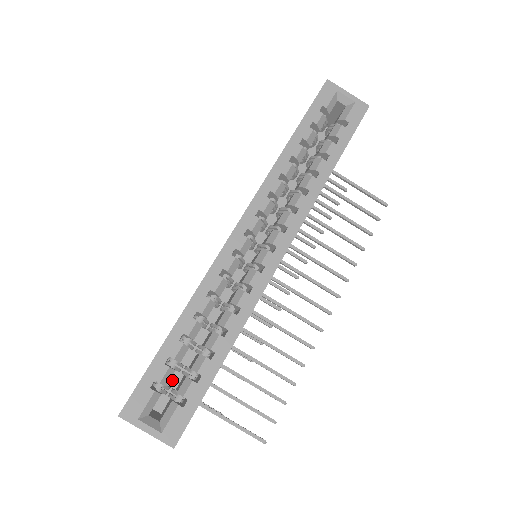
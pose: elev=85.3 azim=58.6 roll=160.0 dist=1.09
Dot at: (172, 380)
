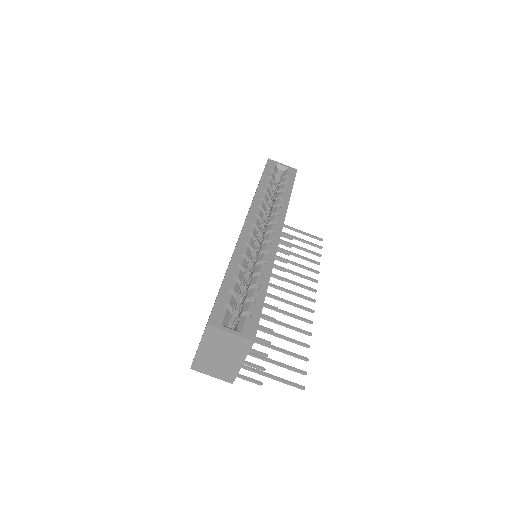
Dot at: occluded
